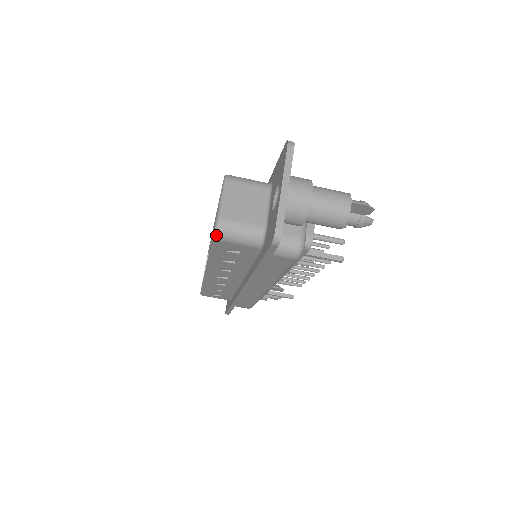
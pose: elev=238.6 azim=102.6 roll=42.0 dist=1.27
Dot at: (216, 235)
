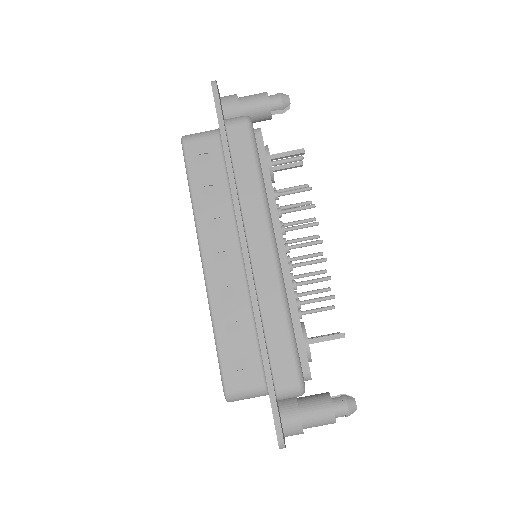
Dot at: (183, 138)
